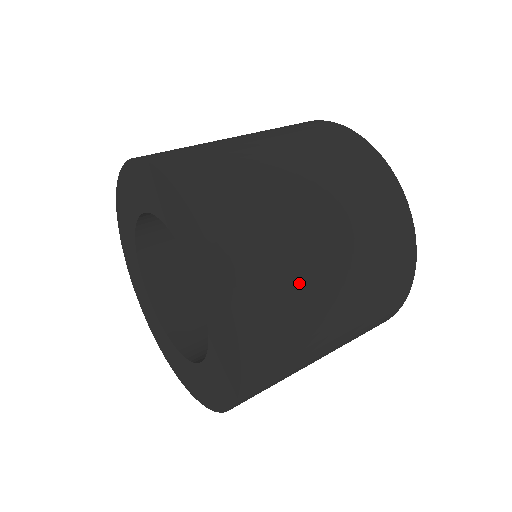
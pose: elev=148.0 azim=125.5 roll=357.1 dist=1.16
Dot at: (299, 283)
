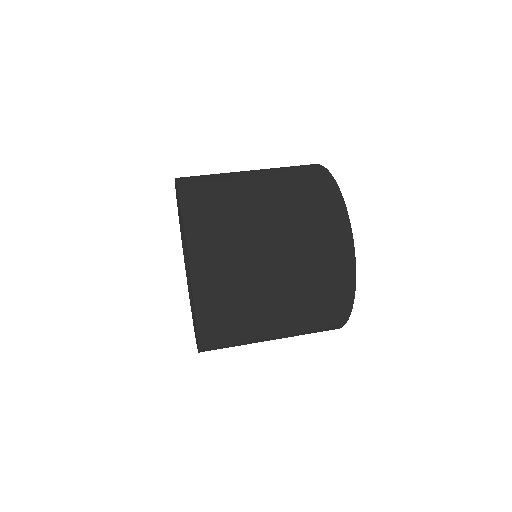
Dot at: (246, 309)
